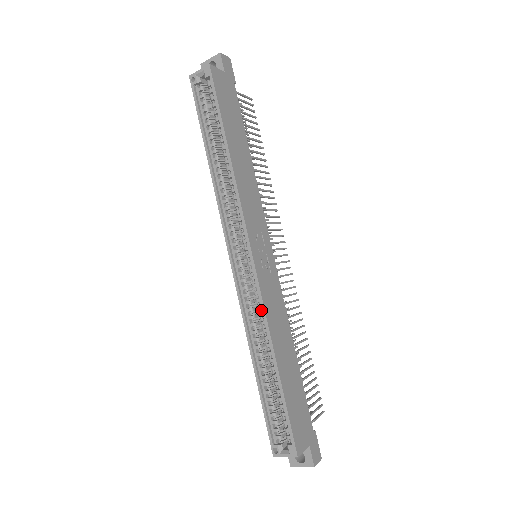
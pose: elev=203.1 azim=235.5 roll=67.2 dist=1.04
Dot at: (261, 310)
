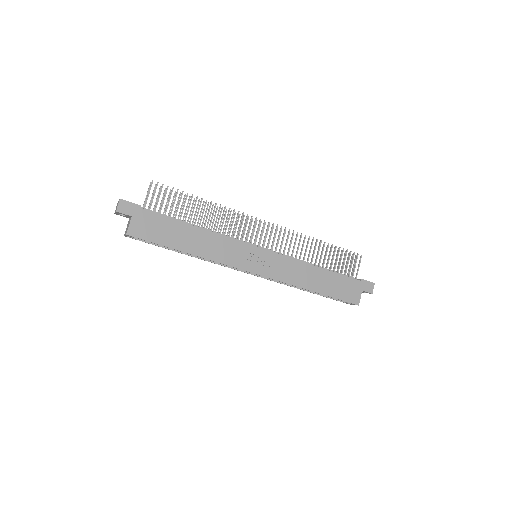
Dot at: occluded
